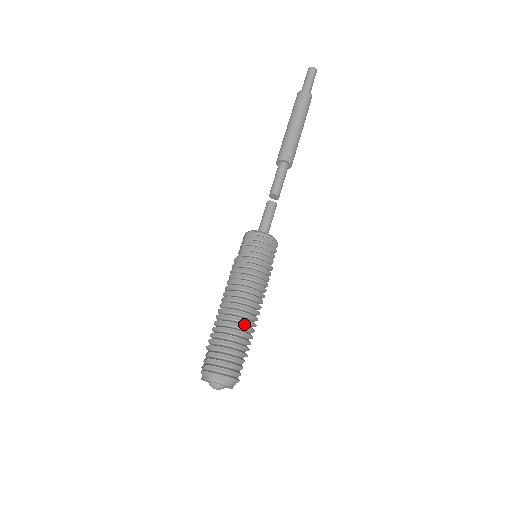
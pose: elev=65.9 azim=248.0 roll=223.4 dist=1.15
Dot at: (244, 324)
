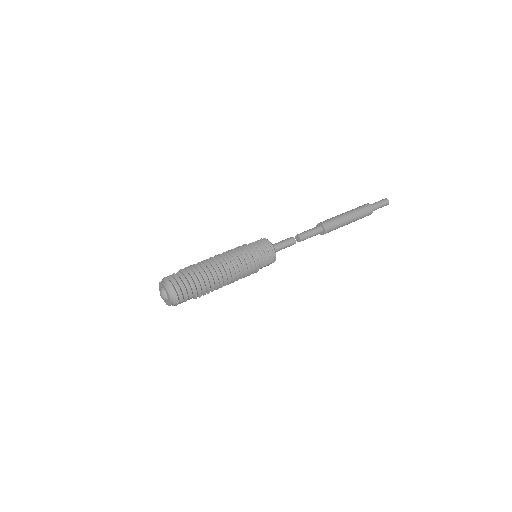
Dot at: (213, 277)
